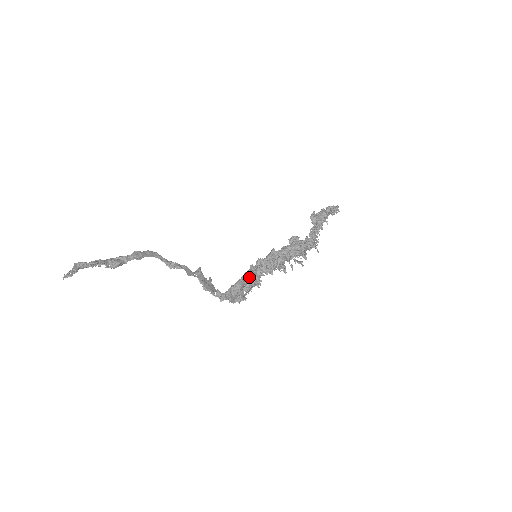
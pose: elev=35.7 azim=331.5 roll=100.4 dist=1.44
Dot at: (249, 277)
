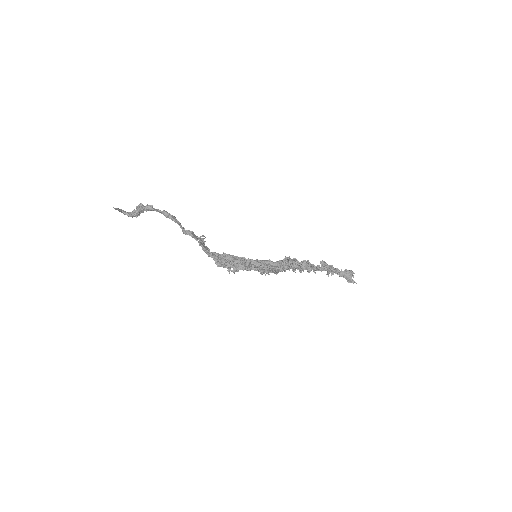
Dot at: (241, 260)
